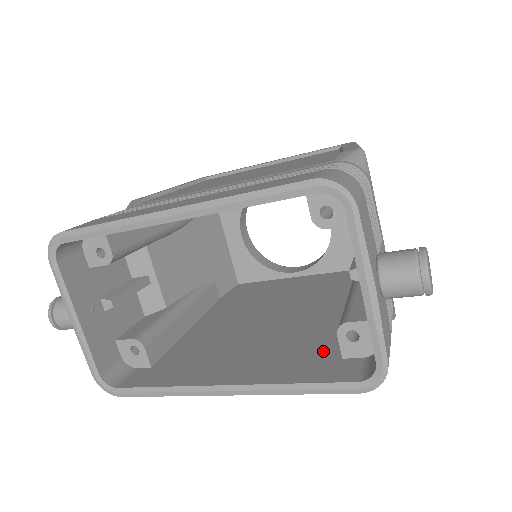
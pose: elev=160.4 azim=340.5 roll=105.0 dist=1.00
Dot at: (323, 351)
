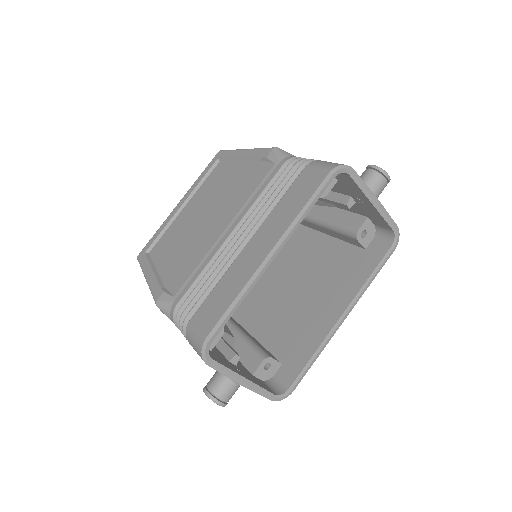
Dot at: (351, 257)
